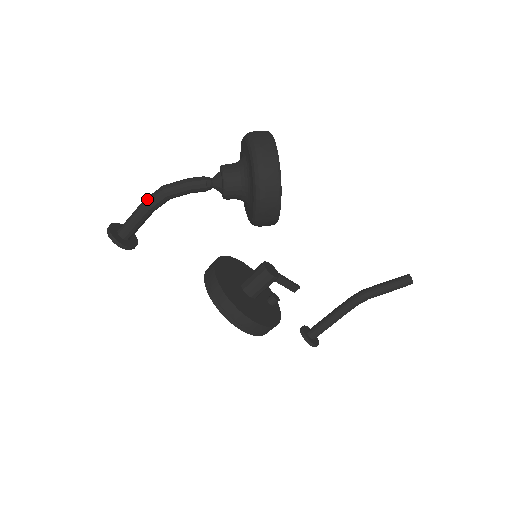
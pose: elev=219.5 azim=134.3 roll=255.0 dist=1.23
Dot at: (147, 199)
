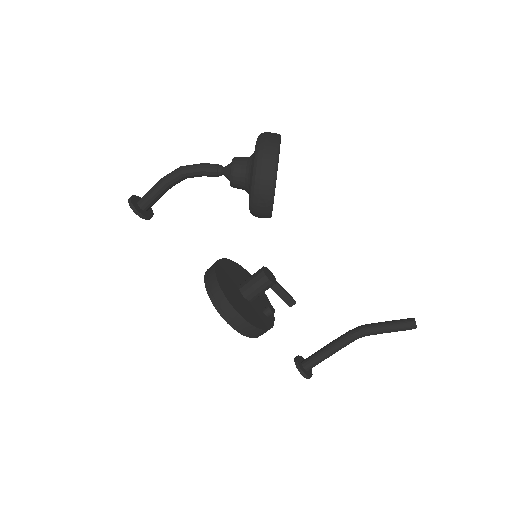
Dot at: (166, 175)
